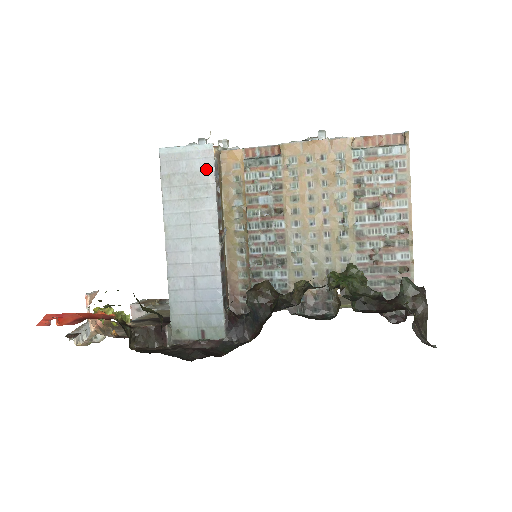
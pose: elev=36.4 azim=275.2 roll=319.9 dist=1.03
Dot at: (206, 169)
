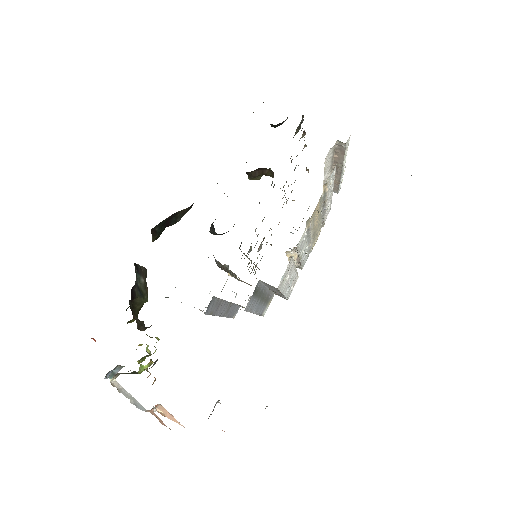
Dot at: occluded
